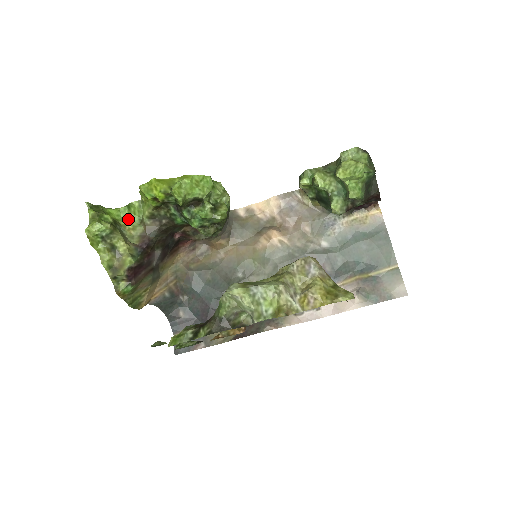
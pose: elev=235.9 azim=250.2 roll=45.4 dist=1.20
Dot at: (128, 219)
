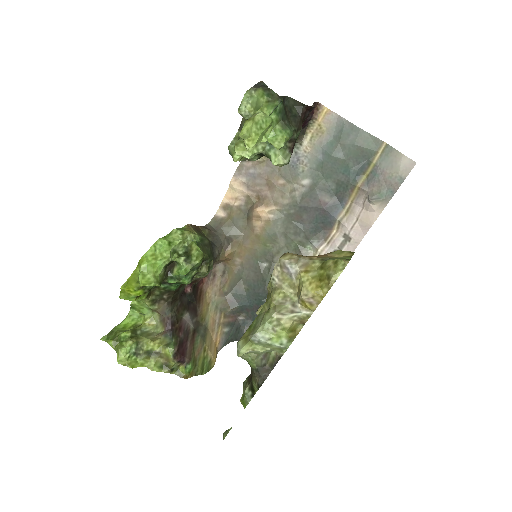
Dot at: (142, 315)
